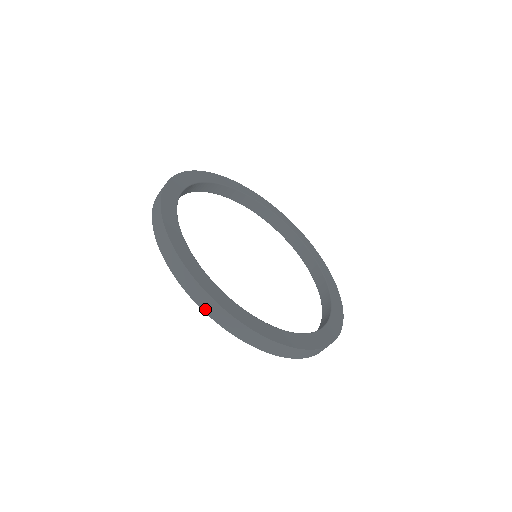
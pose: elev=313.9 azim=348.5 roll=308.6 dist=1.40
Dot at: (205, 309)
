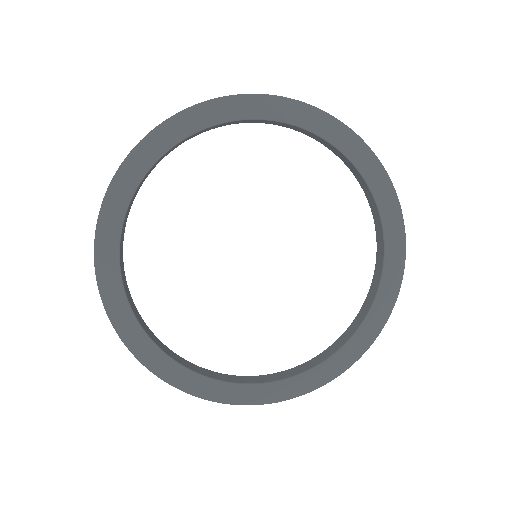
Dot at: occluded
